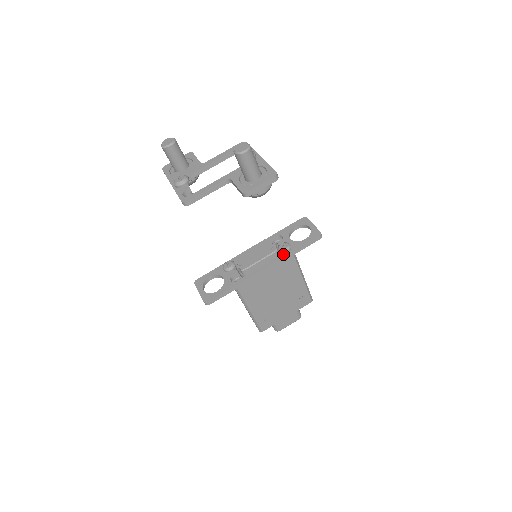
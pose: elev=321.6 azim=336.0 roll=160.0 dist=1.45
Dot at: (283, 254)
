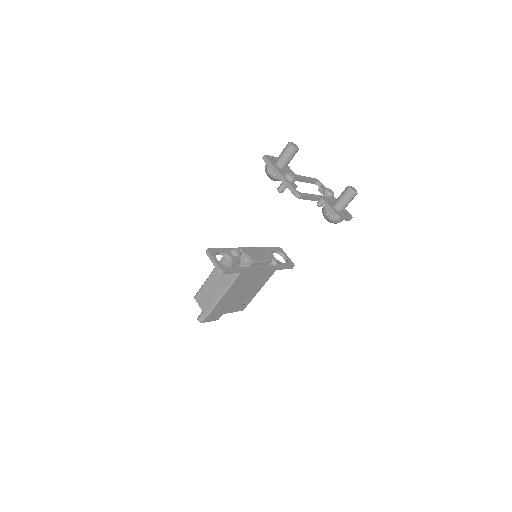
Dot at: (273, 265)
